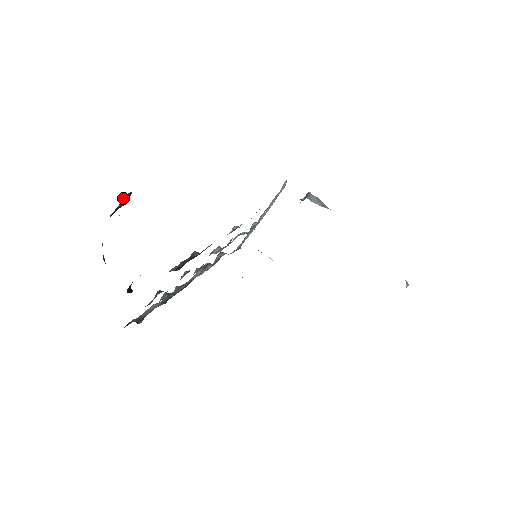
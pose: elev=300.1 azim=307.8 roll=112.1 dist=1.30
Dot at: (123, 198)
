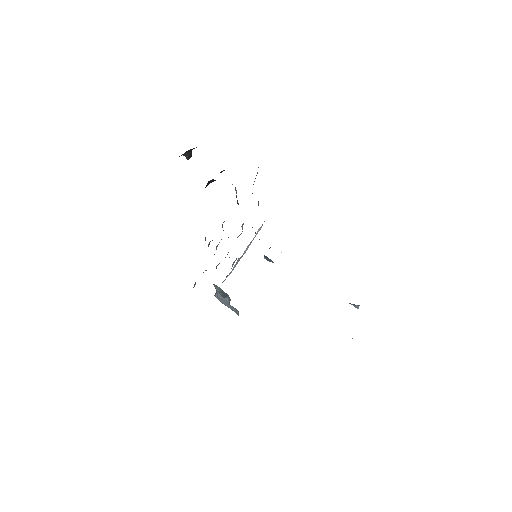
Dot at: (190, 151)
